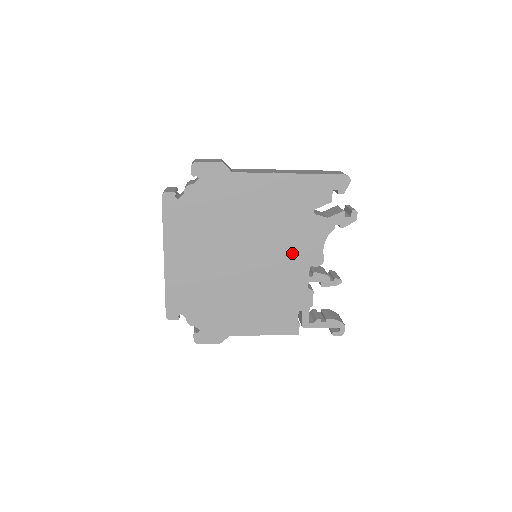
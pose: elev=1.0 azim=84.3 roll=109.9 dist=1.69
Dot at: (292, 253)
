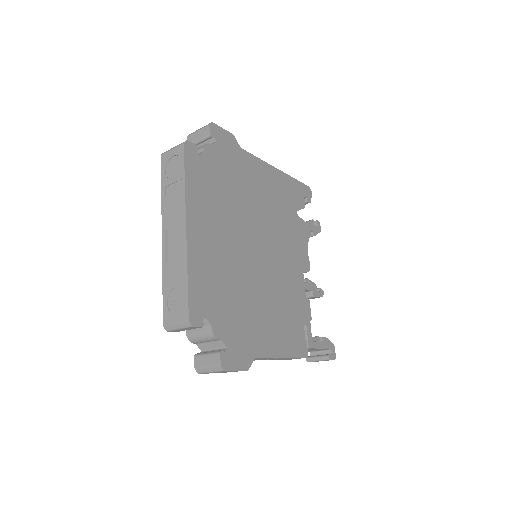
Dot at: (290, 252)
